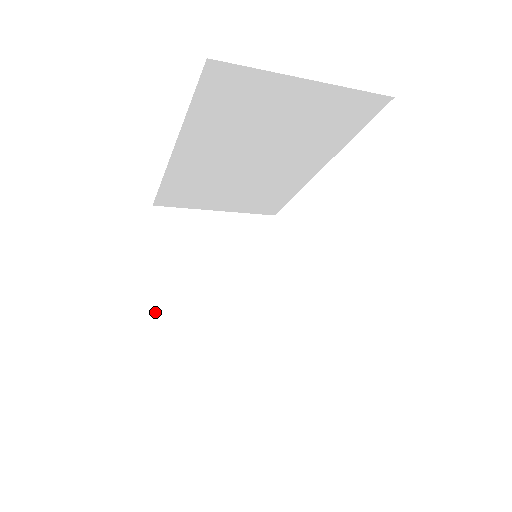
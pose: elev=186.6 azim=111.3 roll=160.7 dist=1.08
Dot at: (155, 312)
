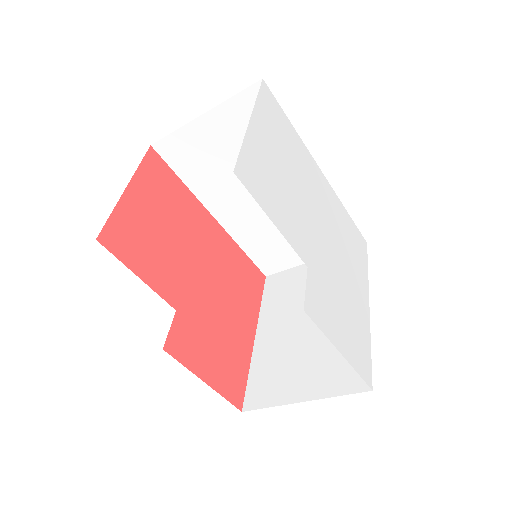
Dot at: (254, 351)
